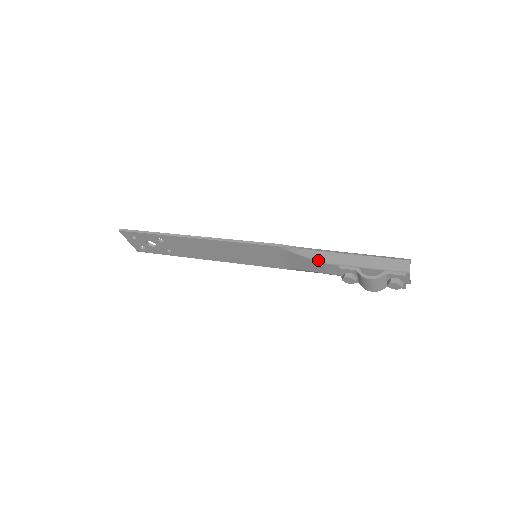
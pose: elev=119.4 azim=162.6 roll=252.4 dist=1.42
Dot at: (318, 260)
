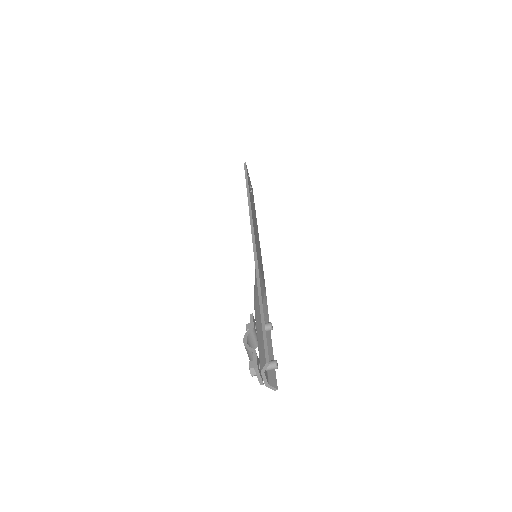
Dot at: (254, 295)
